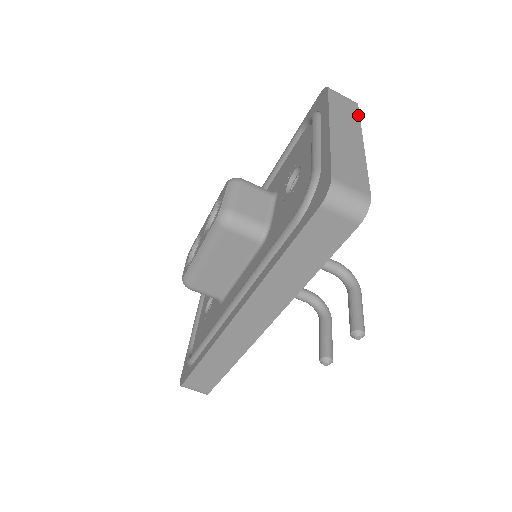
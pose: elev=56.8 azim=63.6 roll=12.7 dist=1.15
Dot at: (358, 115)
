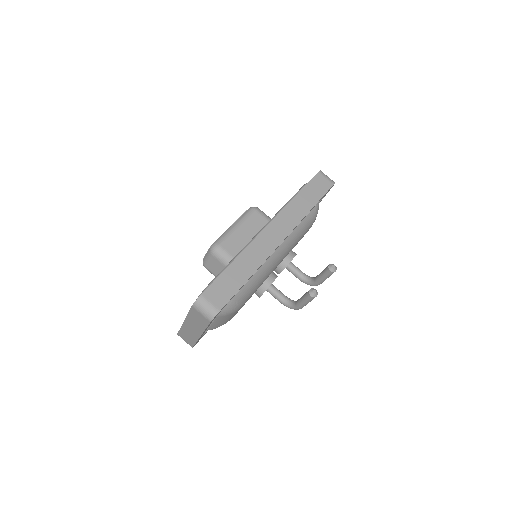
Dot at: occluded
